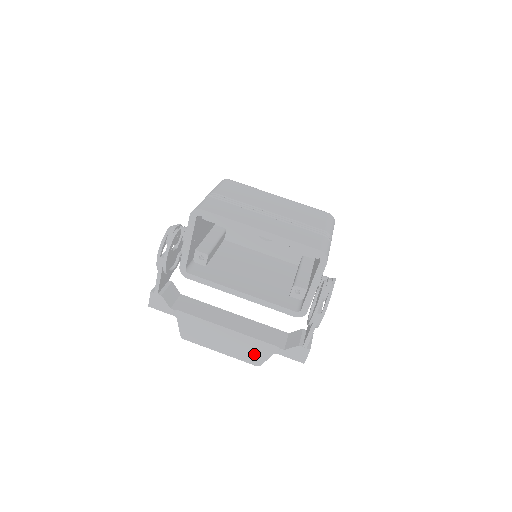
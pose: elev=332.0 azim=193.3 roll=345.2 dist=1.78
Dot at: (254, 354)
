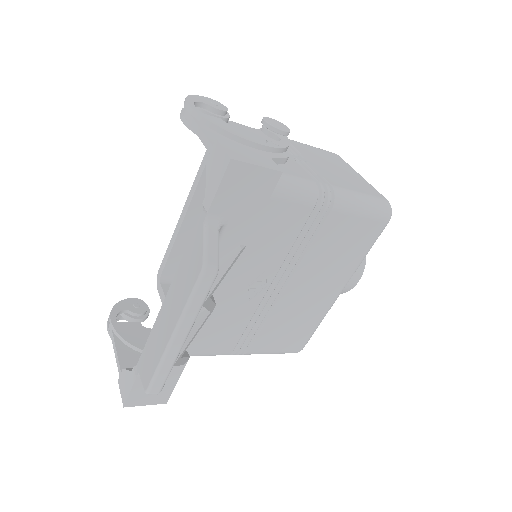
Dot at: (193, 265)
